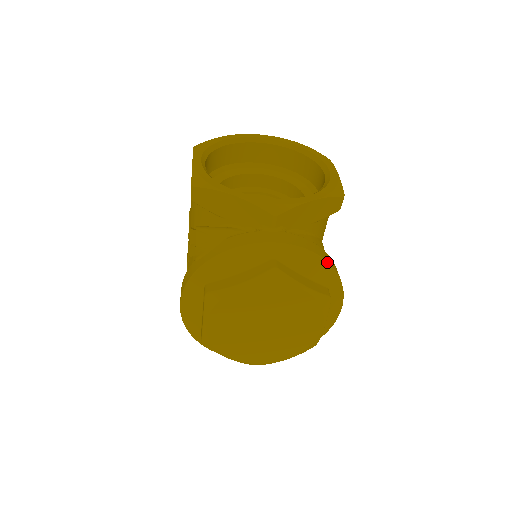
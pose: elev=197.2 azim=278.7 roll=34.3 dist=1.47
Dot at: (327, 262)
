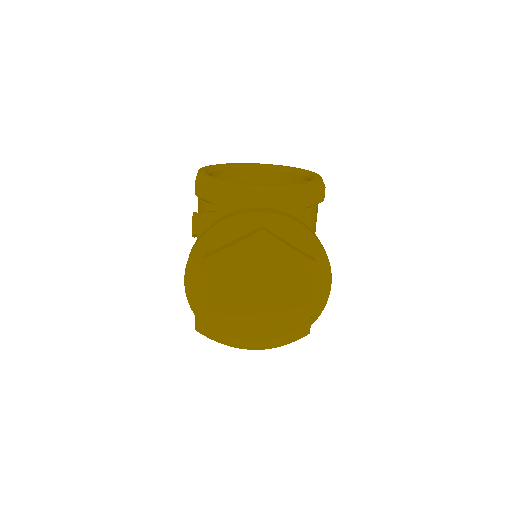
Dot at: (310, 232)
